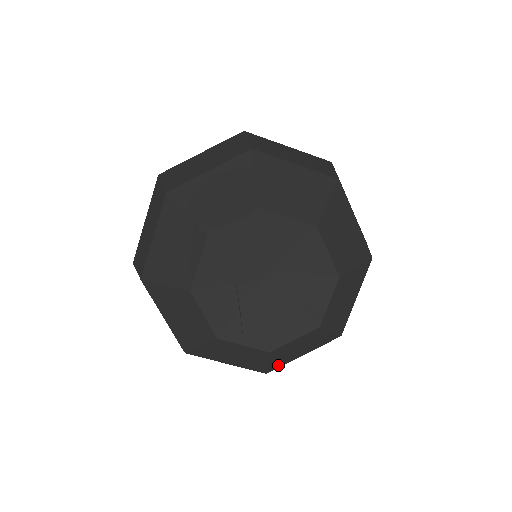
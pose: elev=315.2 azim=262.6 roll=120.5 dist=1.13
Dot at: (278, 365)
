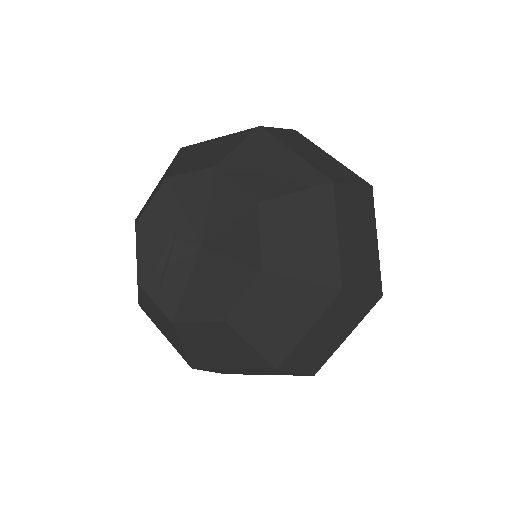
Dot at: (201, 362)
